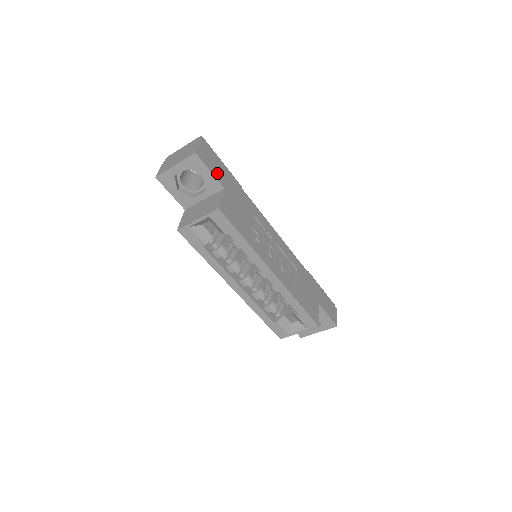
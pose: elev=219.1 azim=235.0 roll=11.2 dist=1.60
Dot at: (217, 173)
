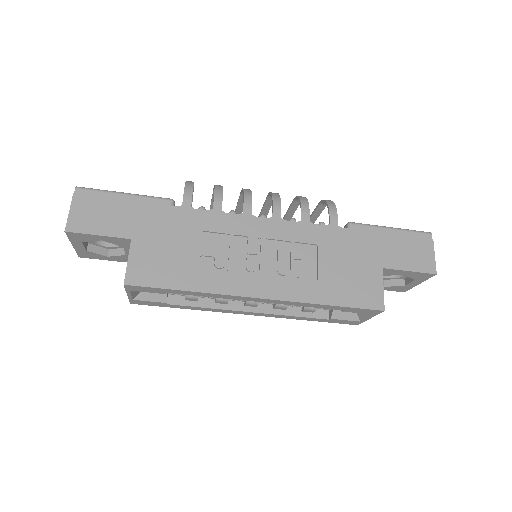
Dot at: (112, 226)
